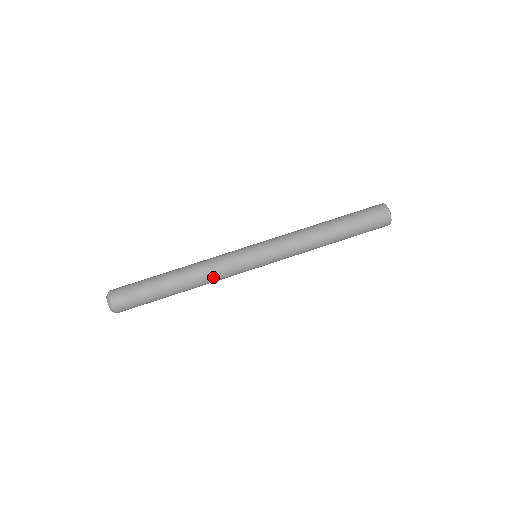
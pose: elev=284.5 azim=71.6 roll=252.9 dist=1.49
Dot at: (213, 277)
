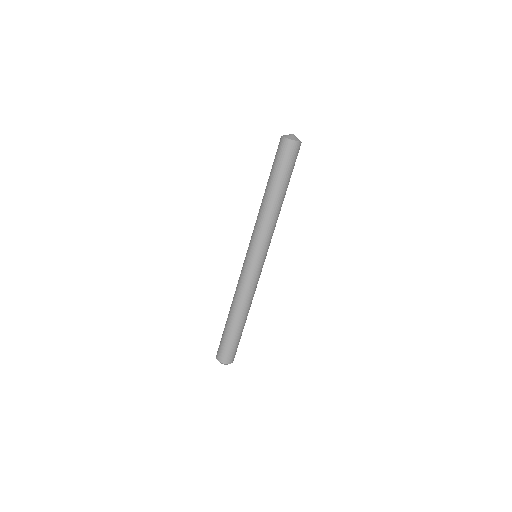
Dot at: (250, 295)
